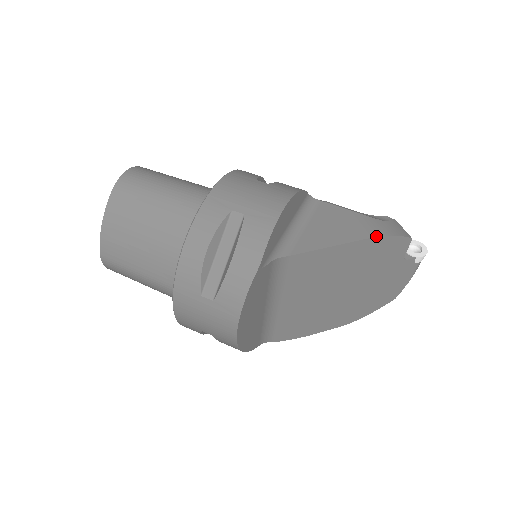
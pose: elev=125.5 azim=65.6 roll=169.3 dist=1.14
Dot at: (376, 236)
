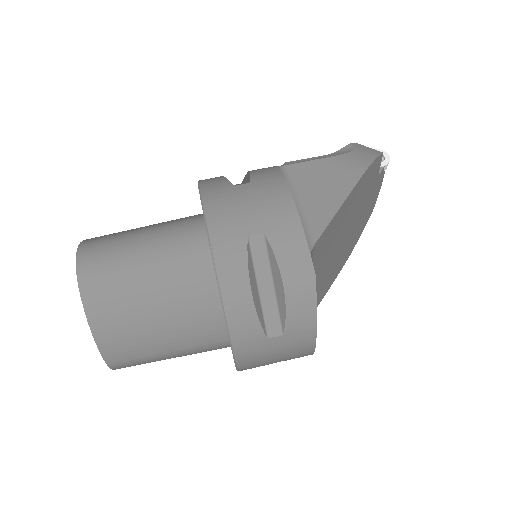
Dot at: (364, 171)
